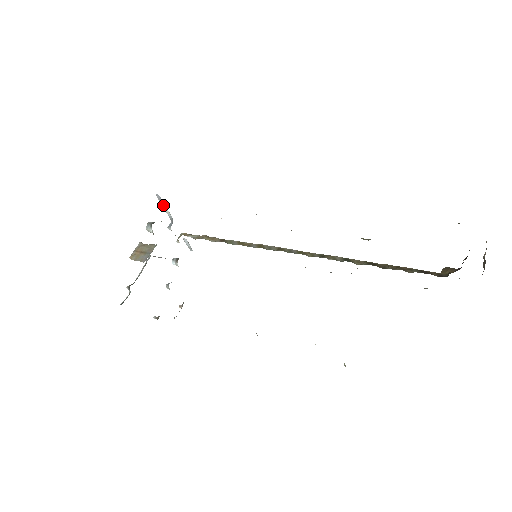
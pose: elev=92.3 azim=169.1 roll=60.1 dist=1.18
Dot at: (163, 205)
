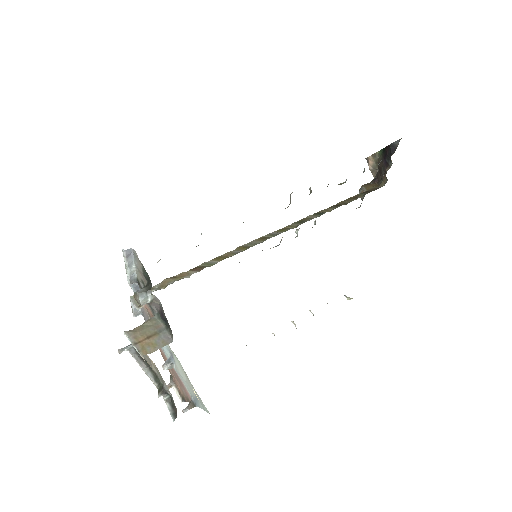
Dot at: (130, 263)
